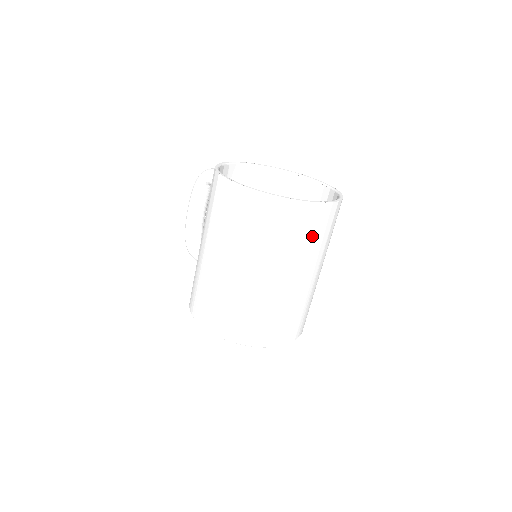
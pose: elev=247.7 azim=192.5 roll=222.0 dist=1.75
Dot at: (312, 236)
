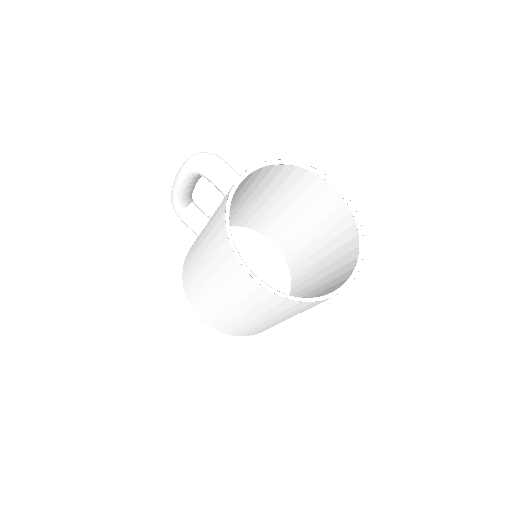
Dot at: occluded
